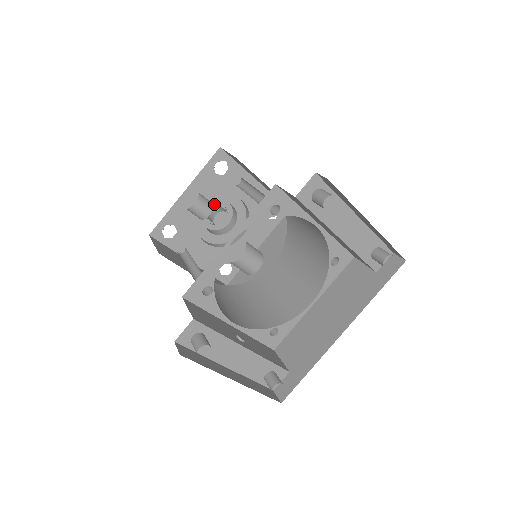
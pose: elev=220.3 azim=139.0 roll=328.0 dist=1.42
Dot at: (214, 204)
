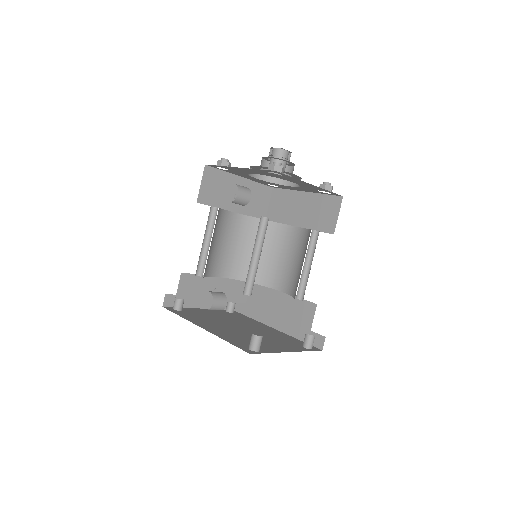
Dot at: (280, 153)
